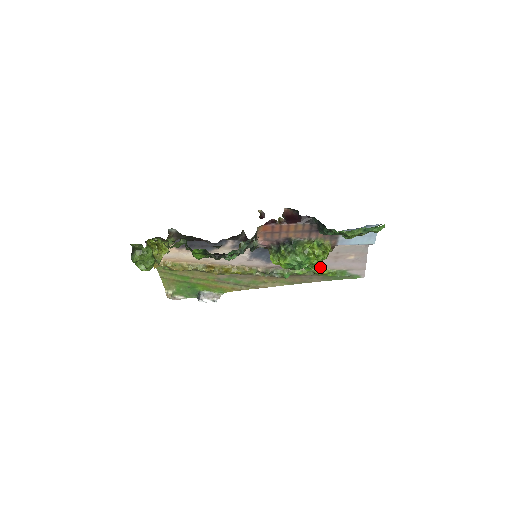
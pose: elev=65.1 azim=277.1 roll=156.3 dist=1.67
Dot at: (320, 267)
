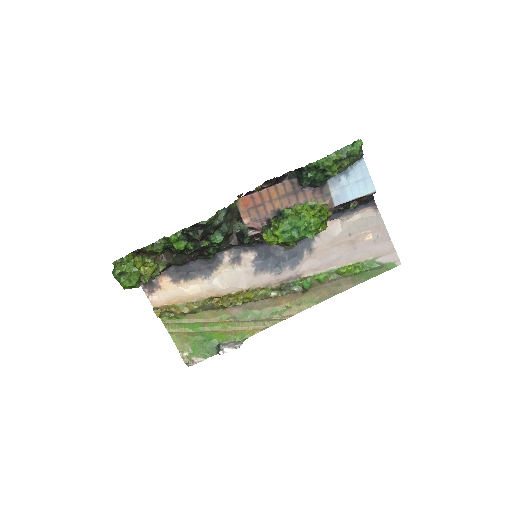
Dot at: (341, 263)
